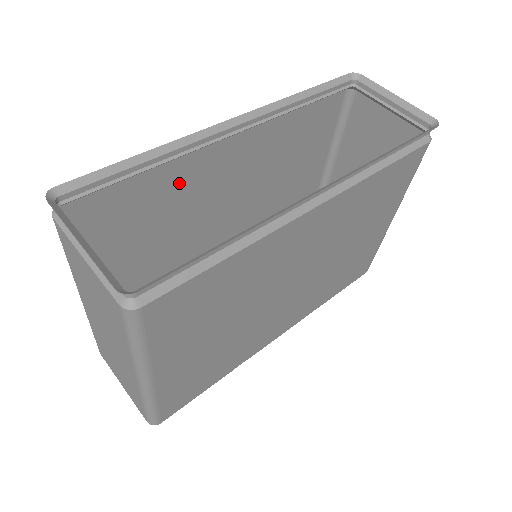
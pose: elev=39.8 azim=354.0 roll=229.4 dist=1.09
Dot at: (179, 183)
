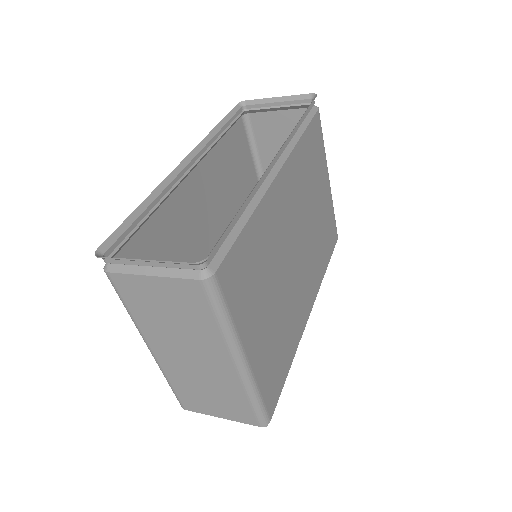
Dot at: (173, 223)
